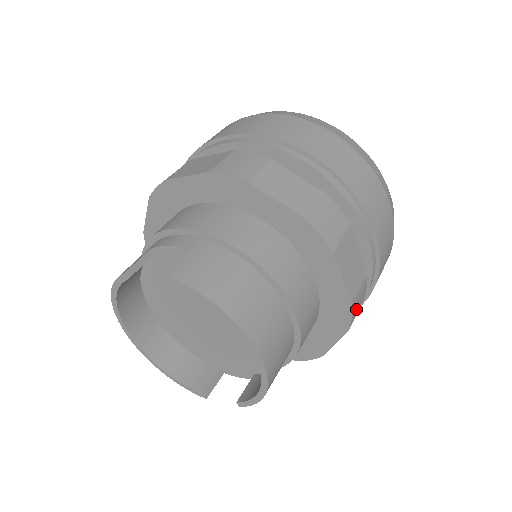
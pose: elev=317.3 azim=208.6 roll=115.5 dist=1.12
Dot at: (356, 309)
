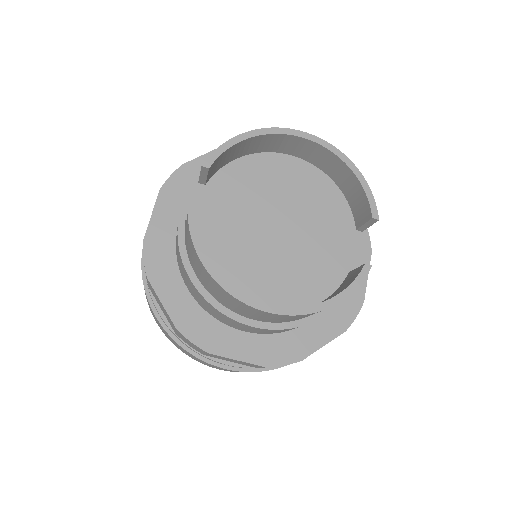
Dot at: occluded
